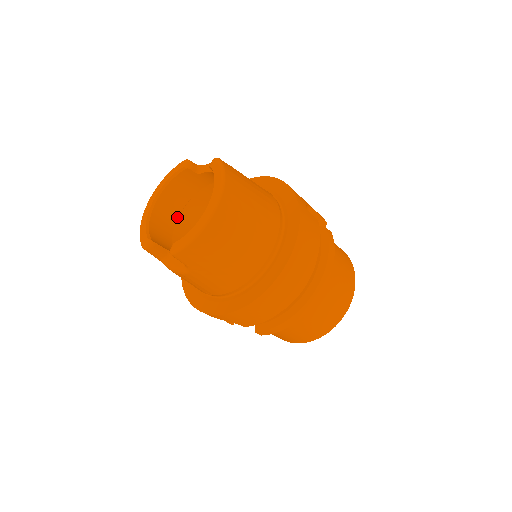
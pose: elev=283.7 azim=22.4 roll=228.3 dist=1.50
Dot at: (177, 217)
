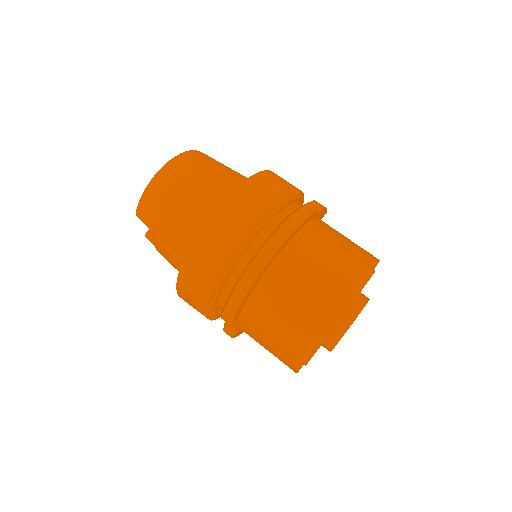
Dot at: occluded
